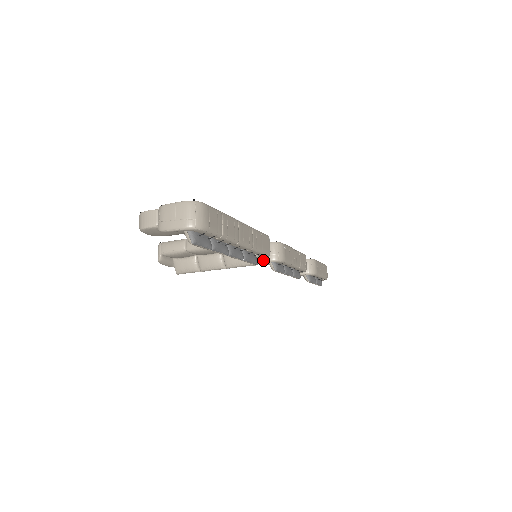
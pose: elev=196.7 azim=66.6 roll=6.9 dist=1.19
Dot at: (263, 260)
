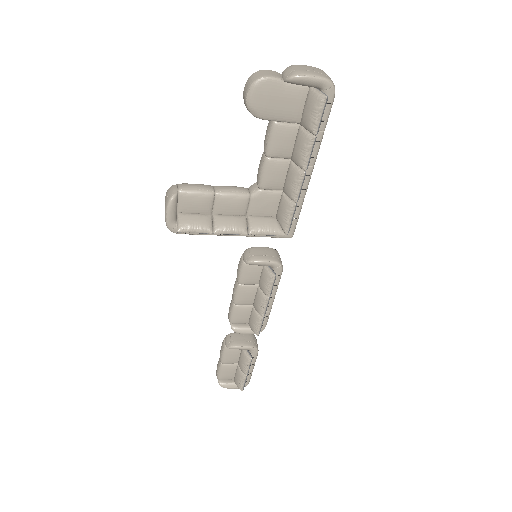
Dot at: (266, 259)
